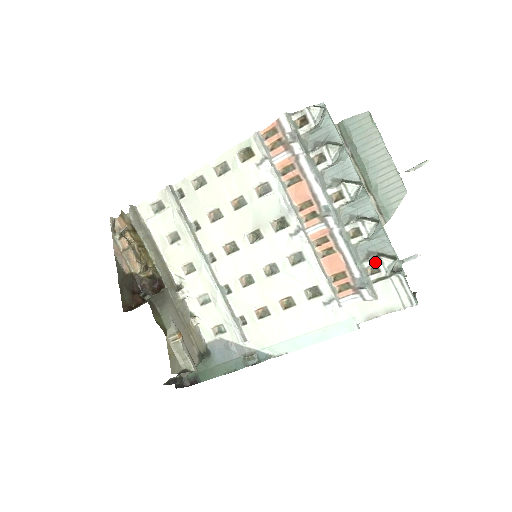
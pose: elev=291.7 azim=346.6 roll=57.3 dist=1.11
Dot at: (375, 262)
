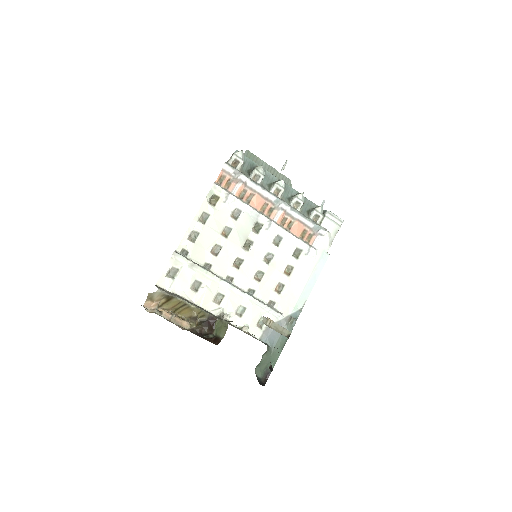
Dot at: (314, 213)
